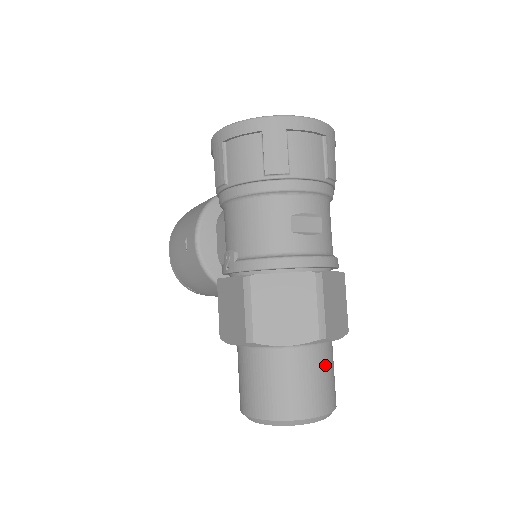
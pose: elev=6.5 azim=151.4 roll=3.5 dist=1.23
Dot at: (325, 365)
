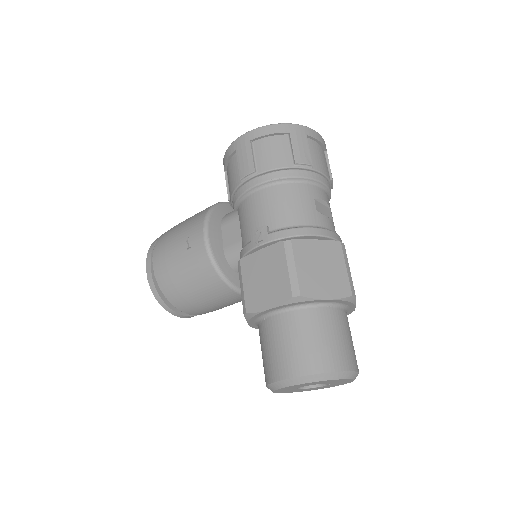
Dot at: (349, 329)
